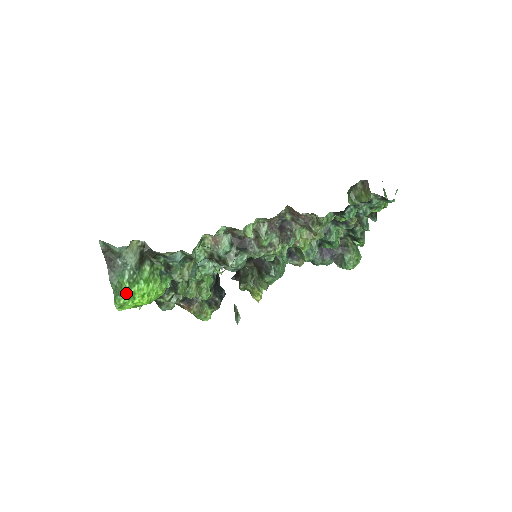
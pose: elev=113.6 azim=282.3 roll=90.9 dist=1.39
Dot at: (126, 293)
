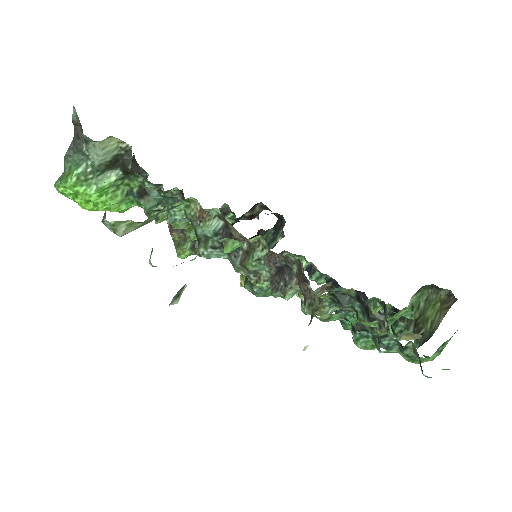
Dot at: (69, 185)
